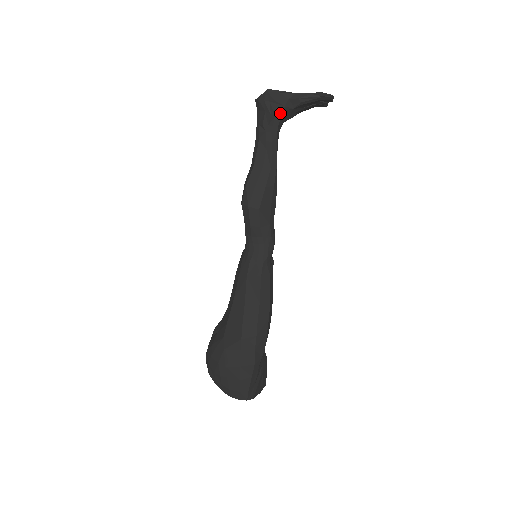
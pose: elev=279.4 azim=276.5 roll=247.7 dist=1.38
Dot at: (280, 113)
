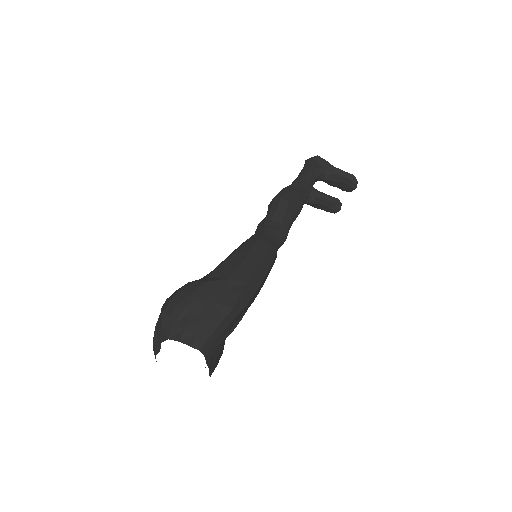
Dot at: (322, 171)
